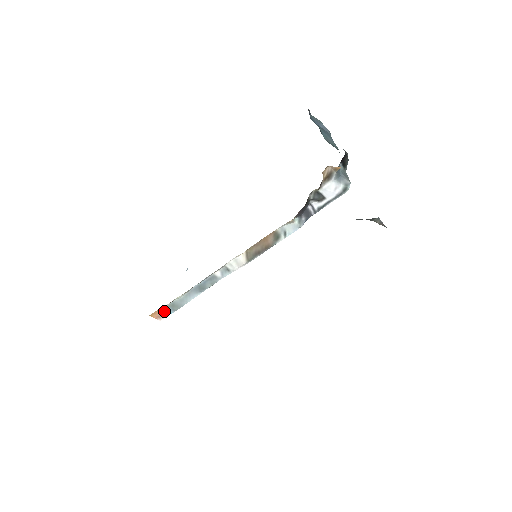
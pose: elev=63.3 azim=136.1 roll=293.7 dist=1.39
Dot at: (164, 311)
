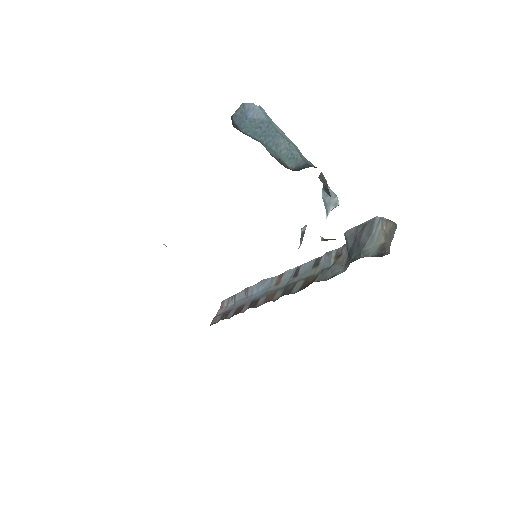
Dot at: occluded
